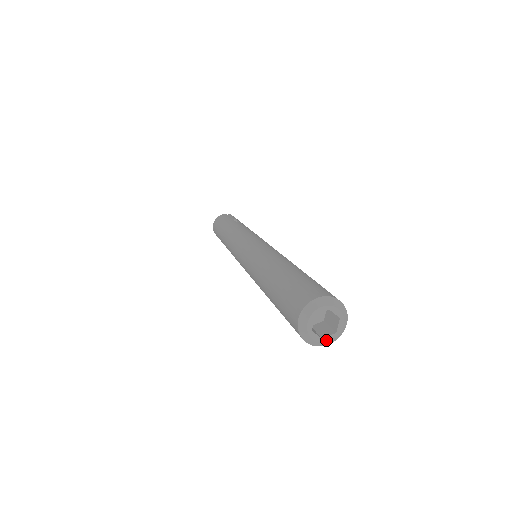
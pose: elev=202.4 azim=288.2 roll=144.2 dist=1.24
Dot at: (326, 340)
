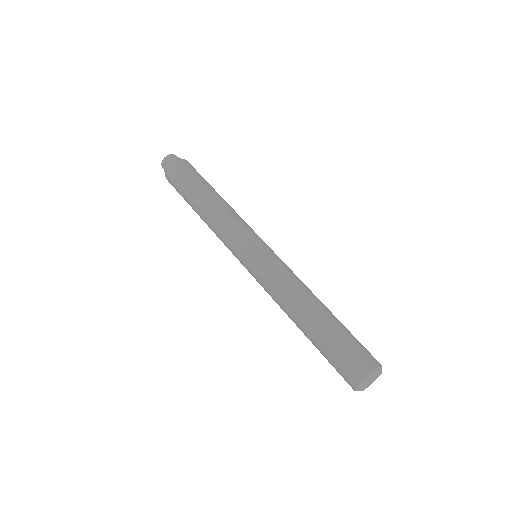
Dot at: (367, 387)
